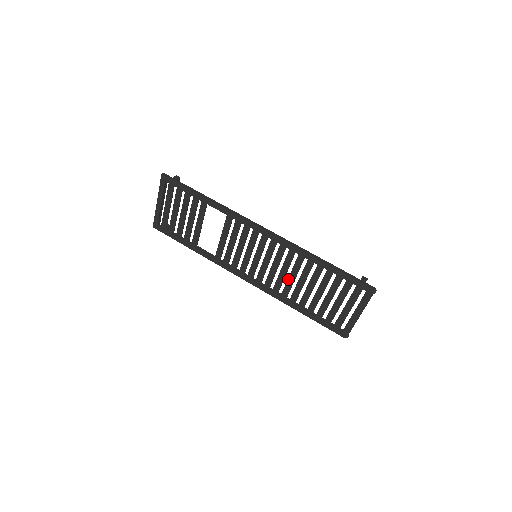
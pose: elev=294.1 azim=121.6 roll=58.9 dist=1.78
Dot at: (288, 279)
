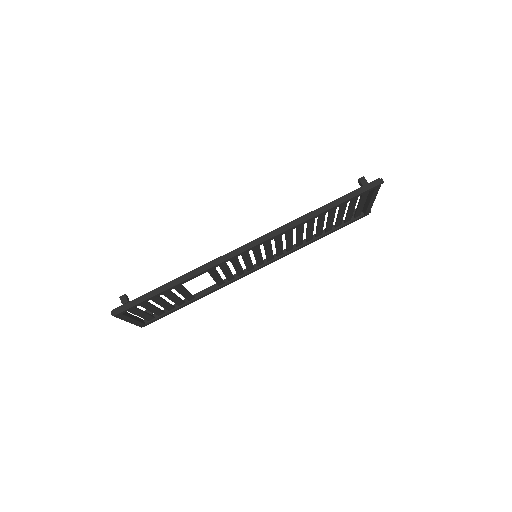
Dot at: (297, 239)
